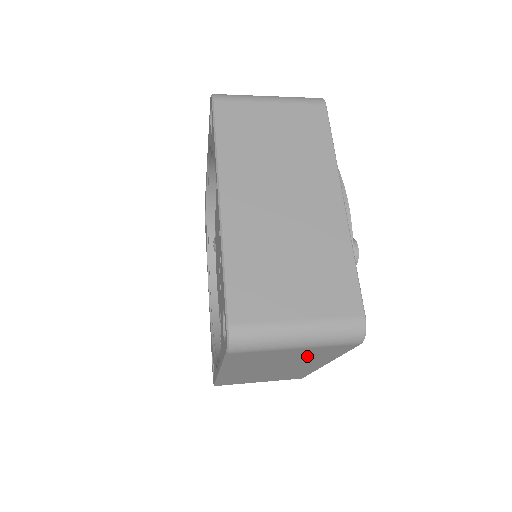
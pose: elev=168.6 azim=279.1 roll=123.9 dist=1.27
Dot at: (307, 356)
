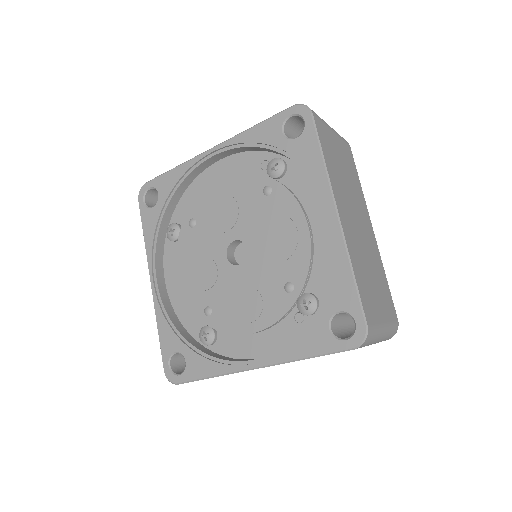
Dot at: occluded
